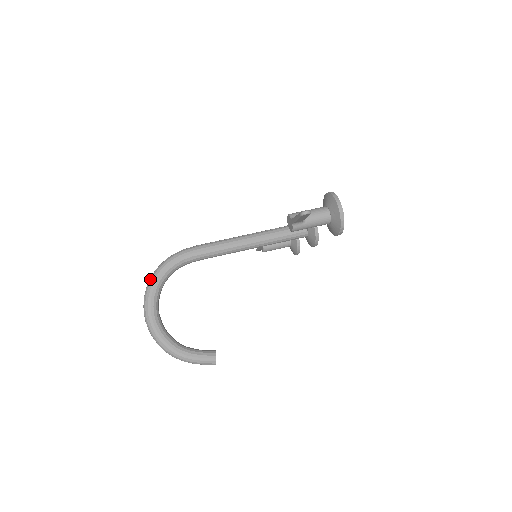
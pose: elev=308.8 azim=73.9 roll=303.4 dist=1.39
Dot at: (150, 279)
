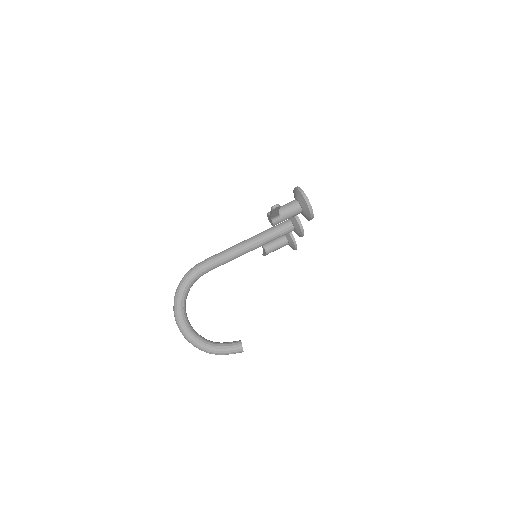
Dot at: (175, 295)
